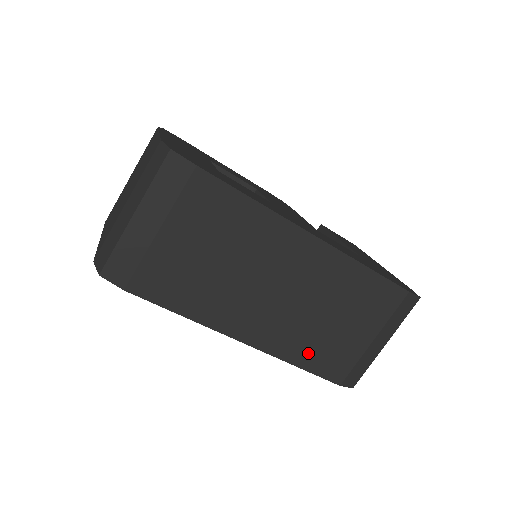
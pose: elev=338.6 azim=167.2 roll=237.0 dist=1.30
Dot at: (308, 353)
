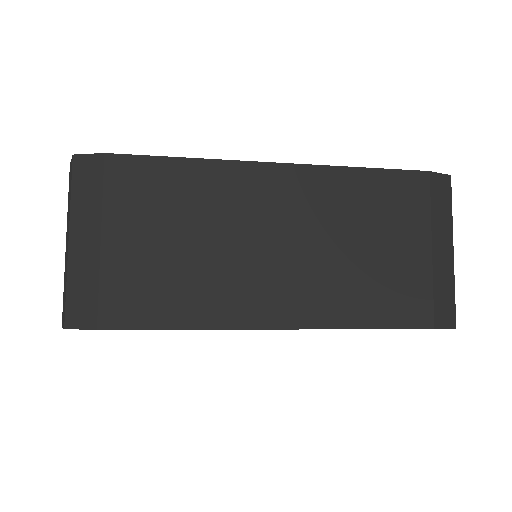
Dot at: (363, 304)
